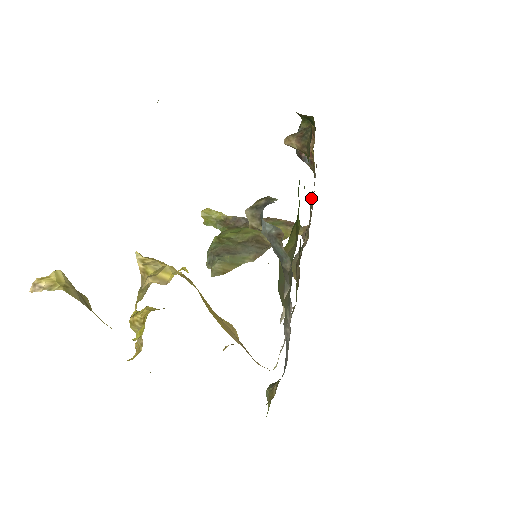
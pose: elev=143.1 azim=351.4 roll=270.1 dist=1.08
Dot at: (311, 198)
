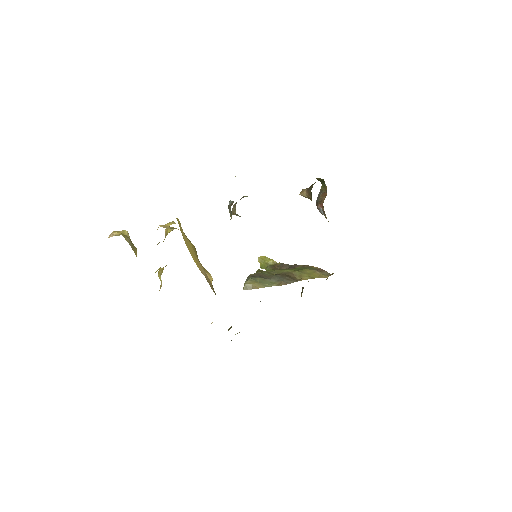
Dot at: occluded
